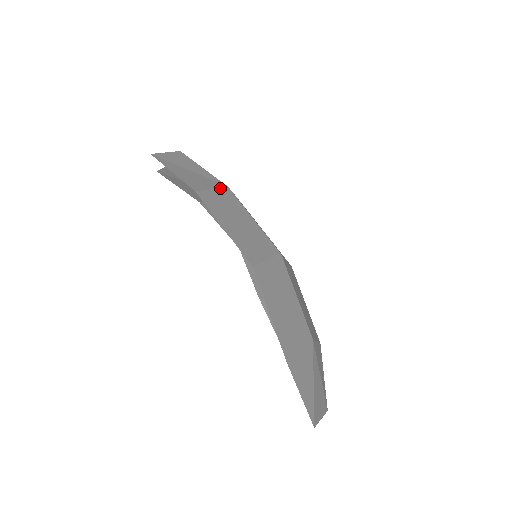
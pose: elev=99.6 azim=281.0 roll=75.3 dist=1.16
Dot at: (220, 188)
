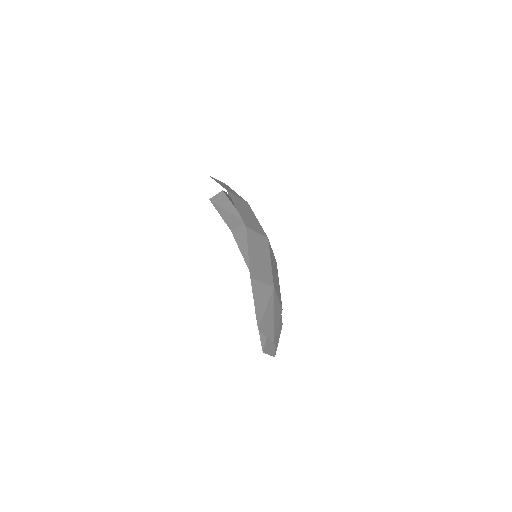
Dot at: (242, 199)
